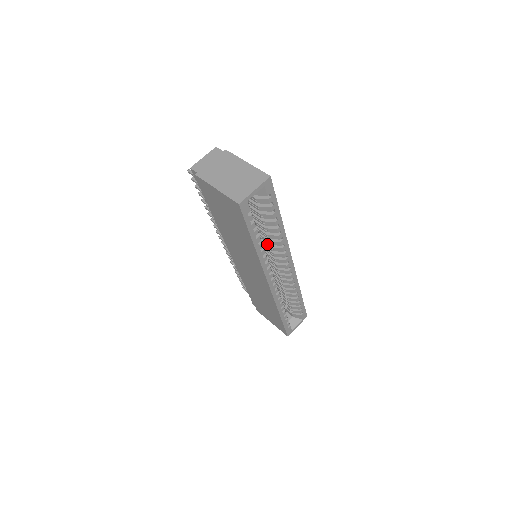
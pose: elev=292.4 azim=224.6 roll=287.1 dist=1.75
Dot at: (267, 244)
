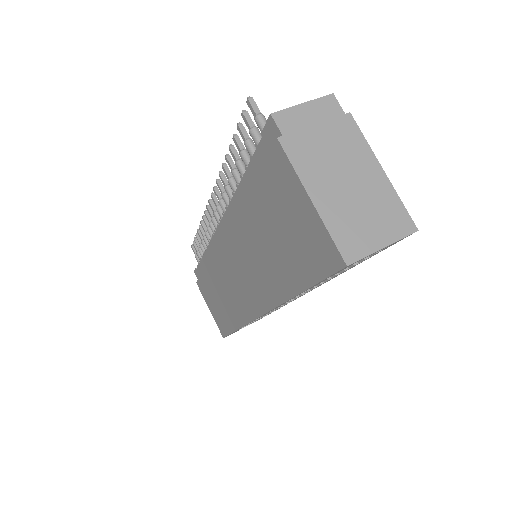
Dot at: occluded
